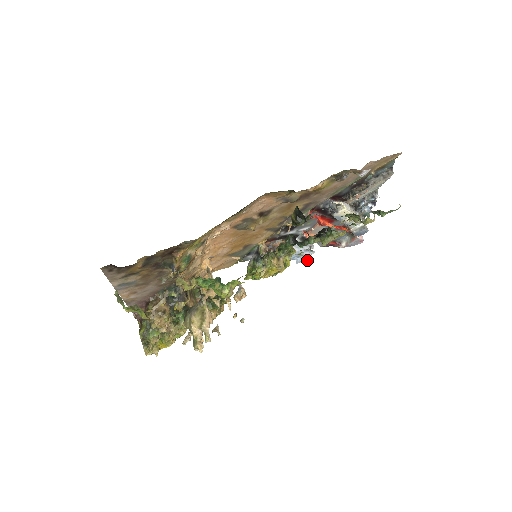
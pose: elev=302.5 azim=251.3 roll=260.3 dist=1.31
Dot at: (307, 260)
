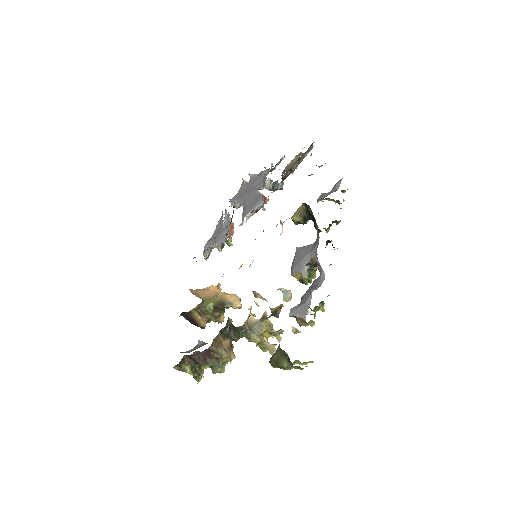
Dot at: occluded
